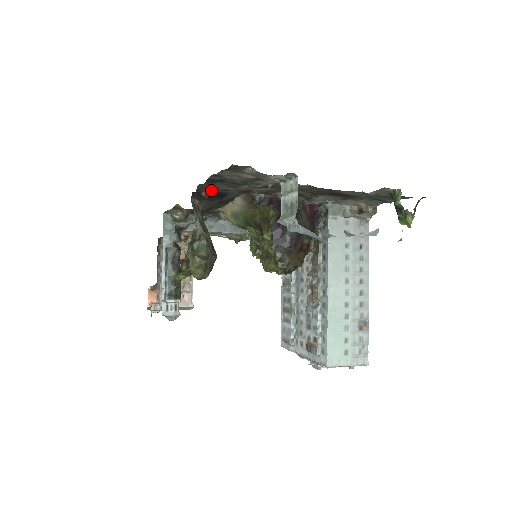
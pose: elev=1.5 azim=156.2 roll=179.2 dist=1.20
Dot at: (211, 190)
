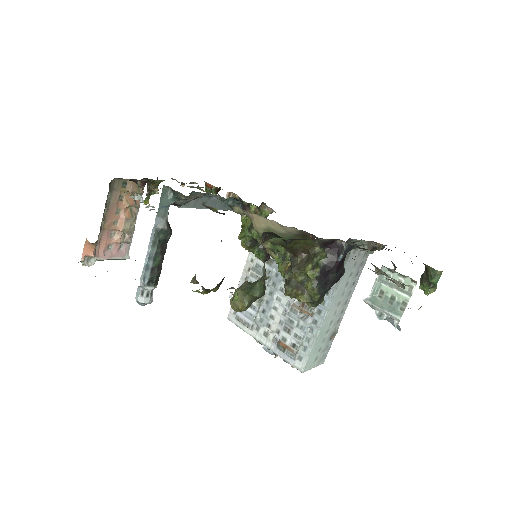
Dot at: (297, 239)
